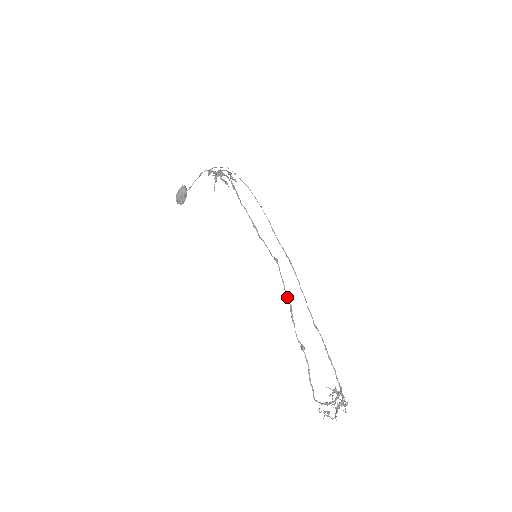
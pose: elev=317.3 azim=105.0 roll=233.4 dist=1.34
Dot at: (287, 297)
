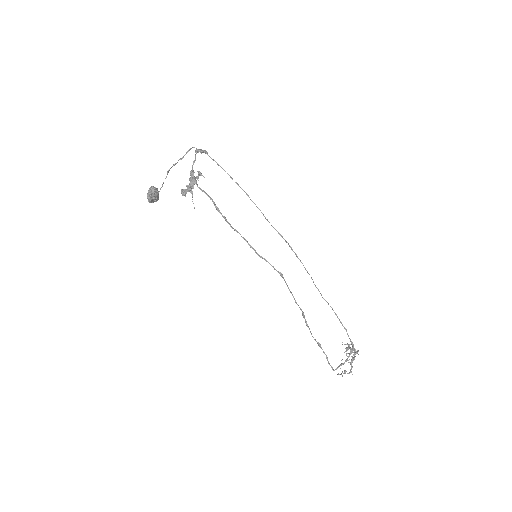
Dot at: occluded
